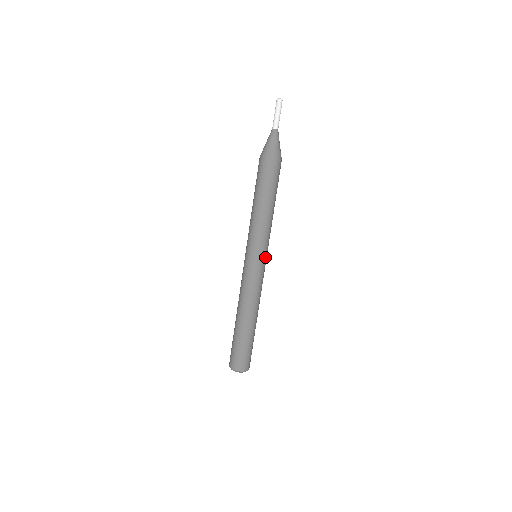
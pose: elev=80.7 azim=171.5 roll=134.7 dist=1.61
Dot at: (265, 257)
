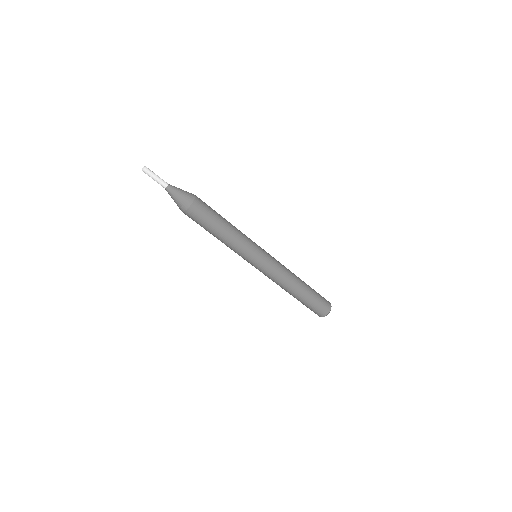
Dot at: (261, 255)
